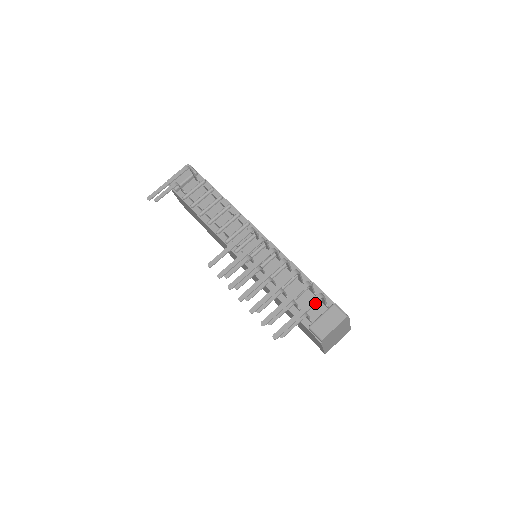
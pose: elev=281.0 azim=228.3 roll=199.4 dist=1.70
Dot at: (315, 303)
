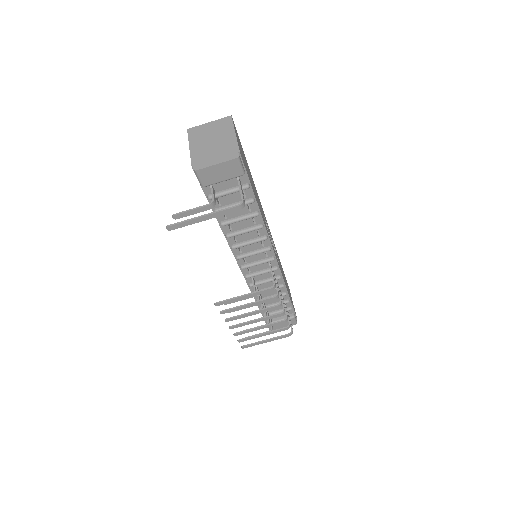
Dot at: (284, 337)
